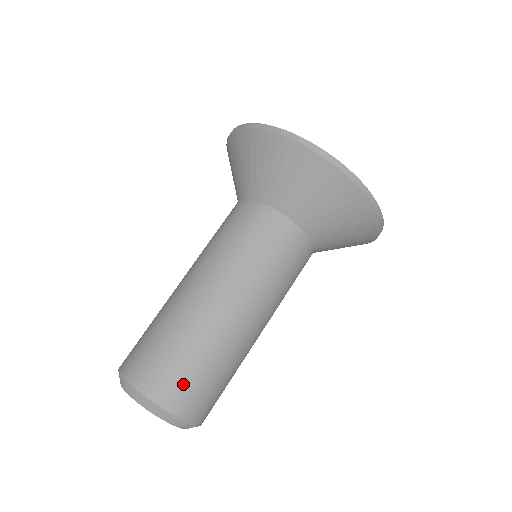
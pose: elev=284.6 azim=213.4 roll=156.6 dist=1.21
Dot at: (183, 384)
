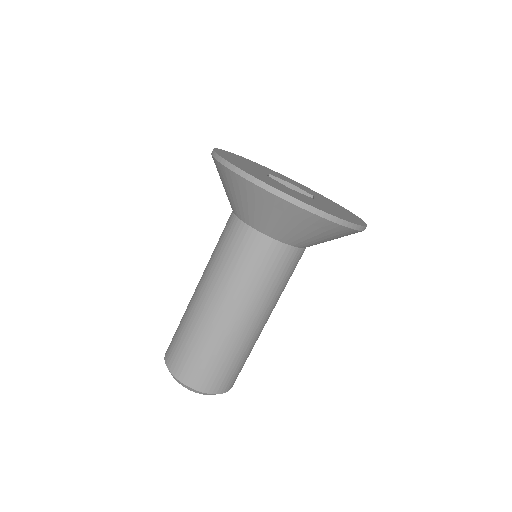
Dot at: occluded
